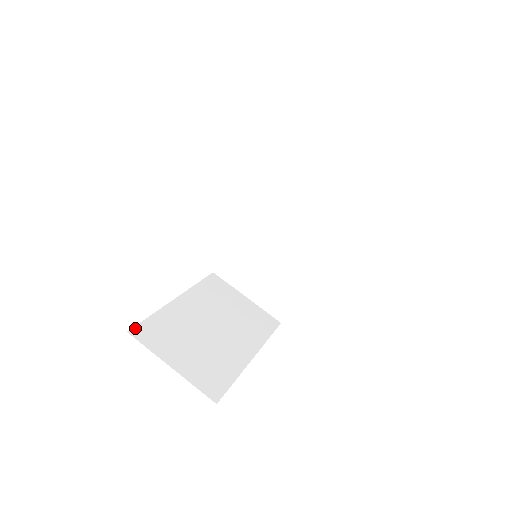
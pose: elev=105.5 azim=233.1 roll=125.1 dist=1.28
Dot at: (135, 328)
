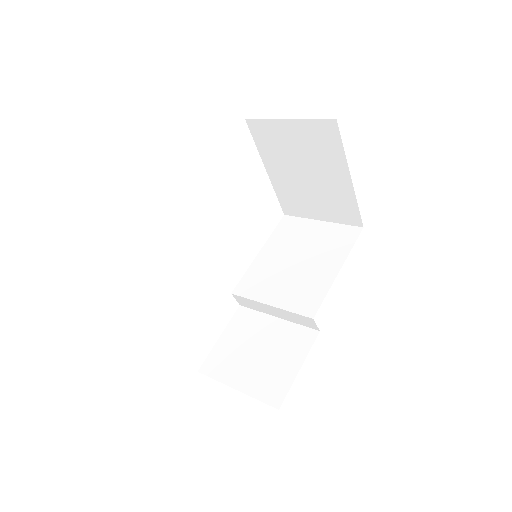
Dot at: occluded
